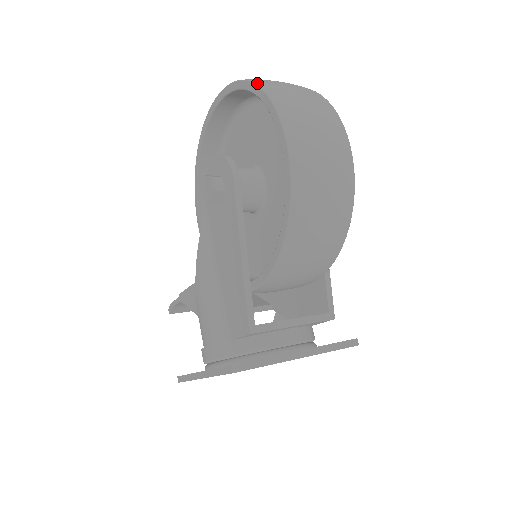
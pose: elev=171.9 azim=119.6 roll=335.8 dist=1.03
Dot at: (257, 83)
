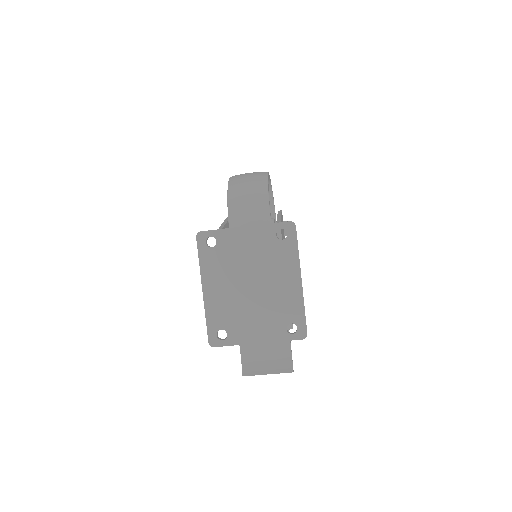
Dot at: occluded
